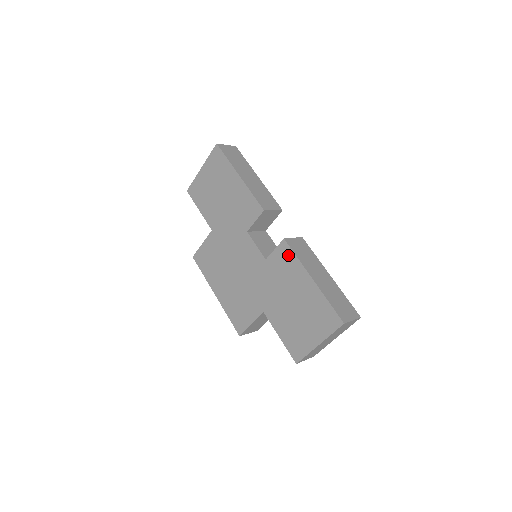
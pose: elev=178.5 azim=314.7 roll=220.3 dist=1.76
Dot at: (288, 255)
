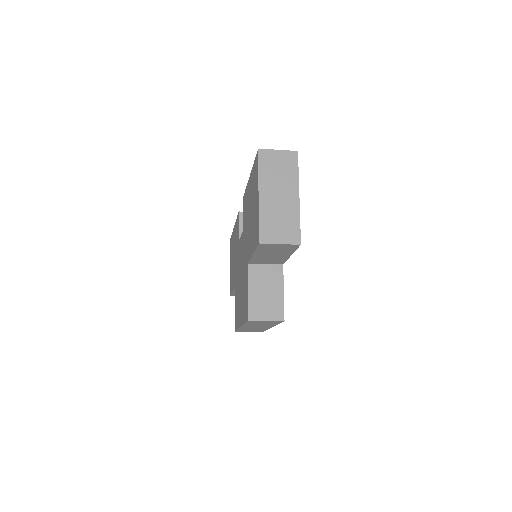
Dot at: (244, 199)
